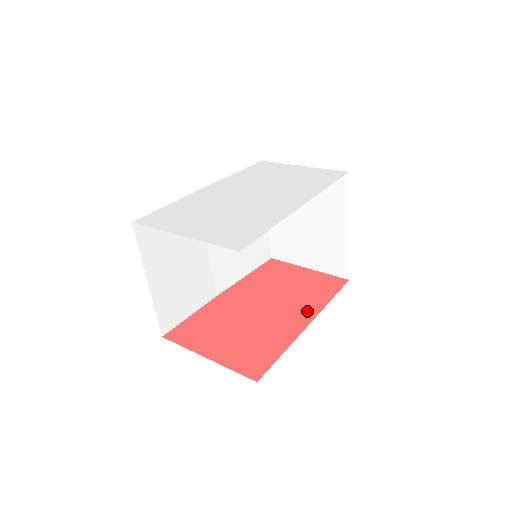
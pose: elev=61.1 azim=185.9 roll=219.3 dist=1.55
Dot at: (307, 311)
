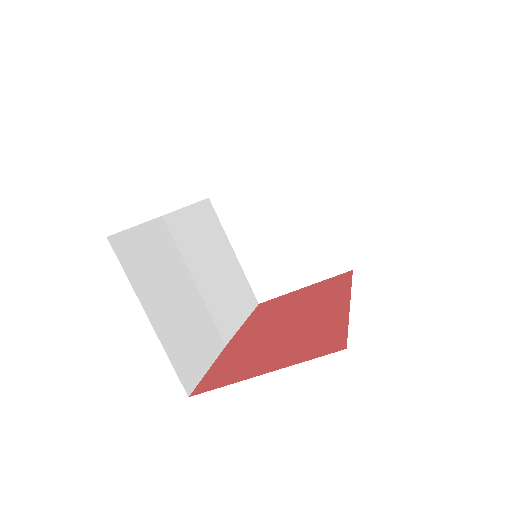
Dot at: (337, 298)
